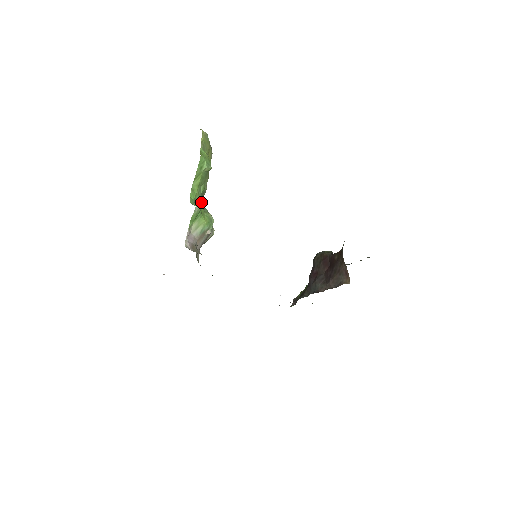
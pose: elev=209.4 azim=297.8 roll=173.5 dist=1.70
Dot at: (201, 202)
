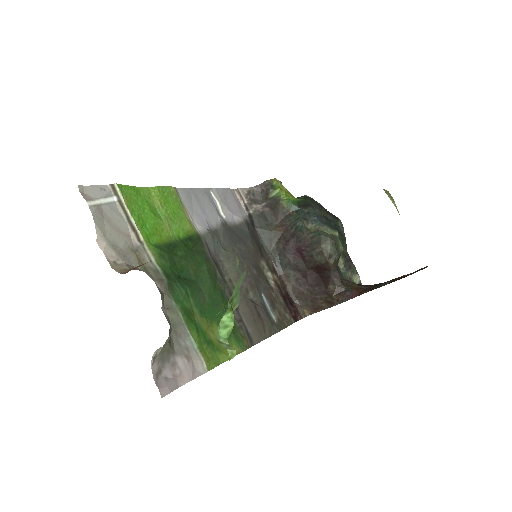
Dot at: (231, 358)
